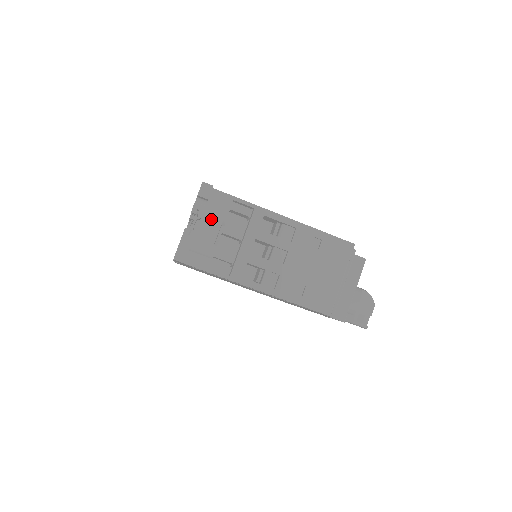
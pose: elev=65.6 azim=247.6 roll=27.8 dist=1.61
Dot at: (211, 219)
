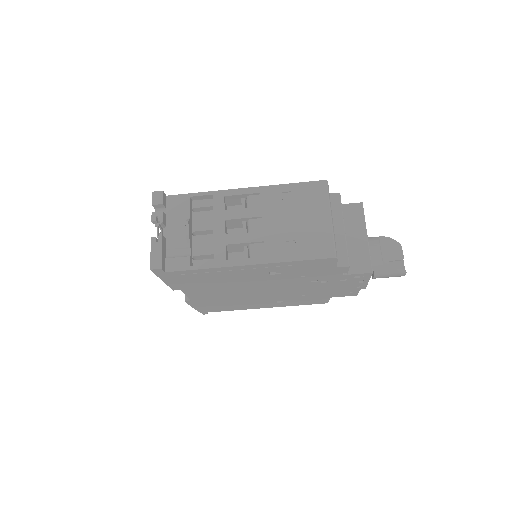
Dot at: (176, 222)
